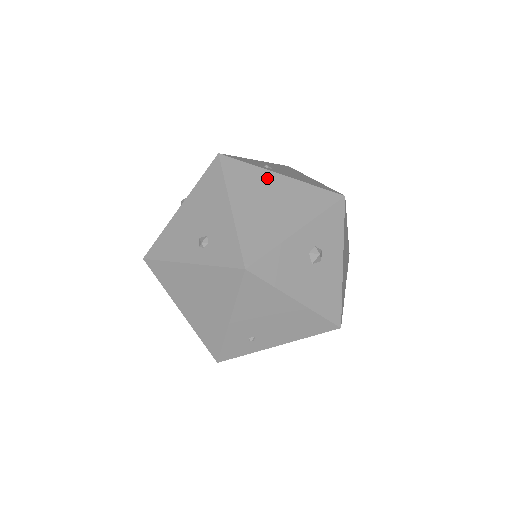
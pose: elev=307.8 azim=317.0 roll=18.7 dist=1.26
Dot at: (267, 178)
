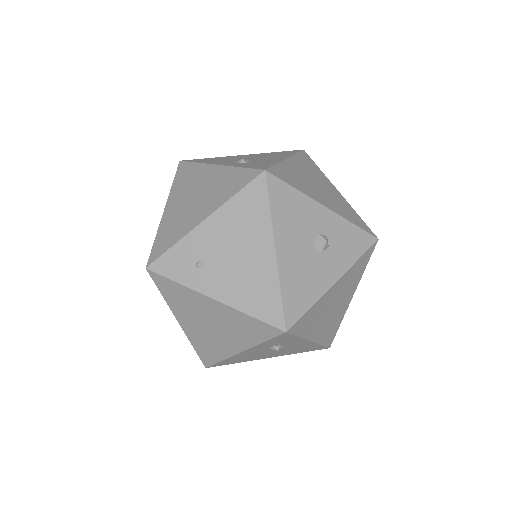
Dot at: (327, 181)
